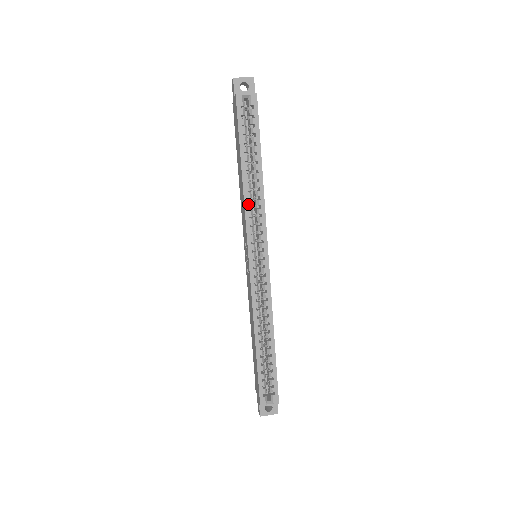
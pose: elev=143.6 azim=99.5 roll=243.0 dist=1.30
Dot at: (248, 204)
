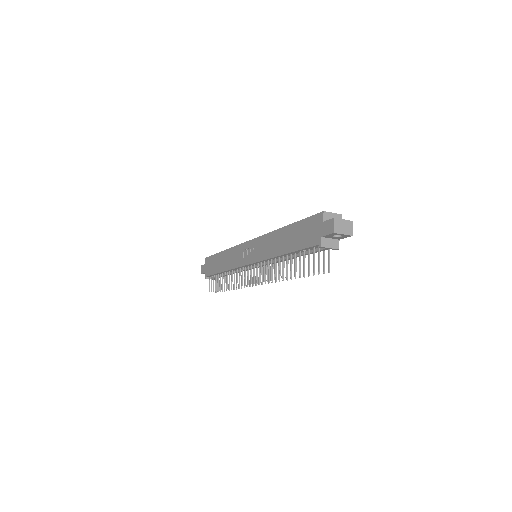
Dot at: occluded
